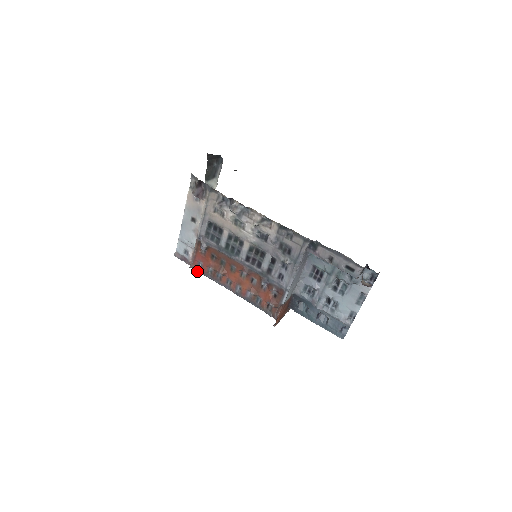
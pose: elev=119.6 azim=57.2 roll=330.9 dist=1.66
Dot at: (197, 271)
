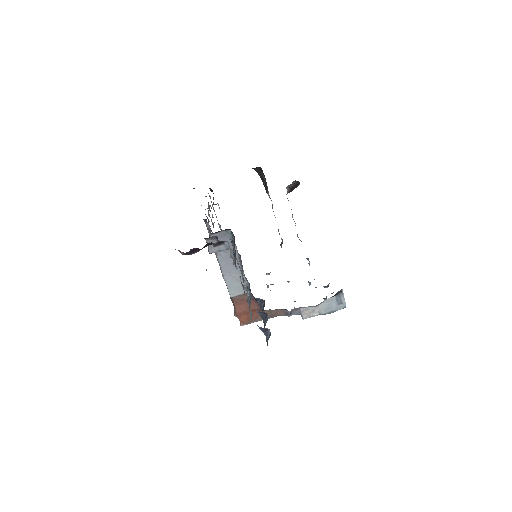
Dot at: occluded
